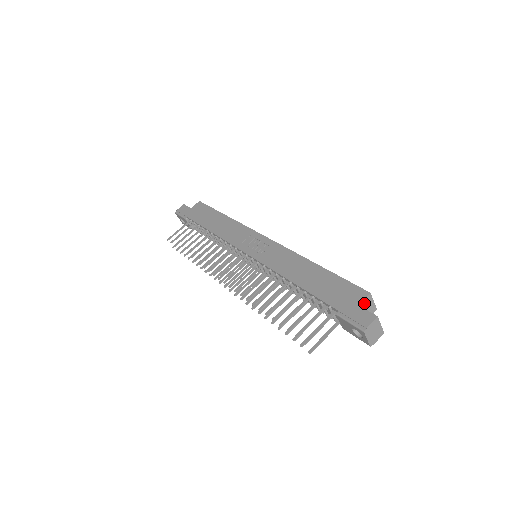
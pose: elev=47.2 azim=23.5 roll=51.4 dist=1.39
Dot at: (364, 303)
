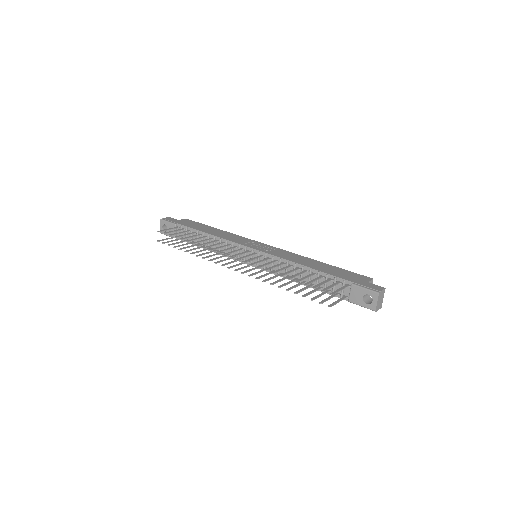
Dot at: occluded
